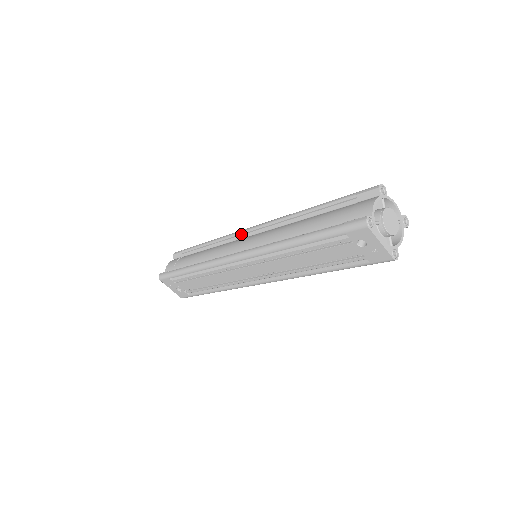
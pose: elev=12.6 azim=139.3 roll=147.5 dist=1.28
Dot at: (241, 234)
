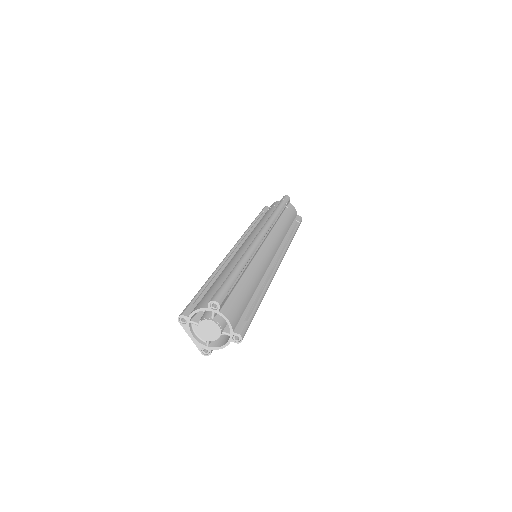
Dot at: occluded
